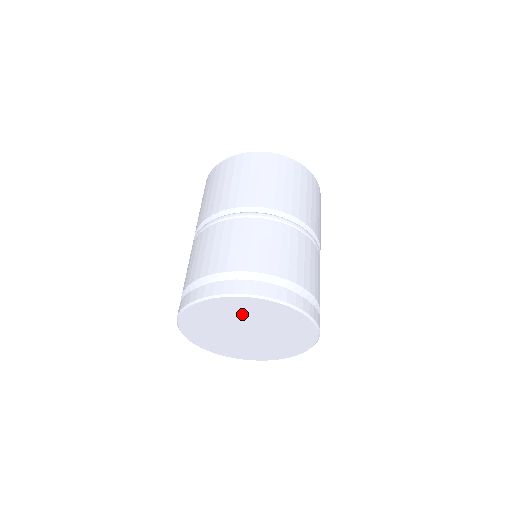
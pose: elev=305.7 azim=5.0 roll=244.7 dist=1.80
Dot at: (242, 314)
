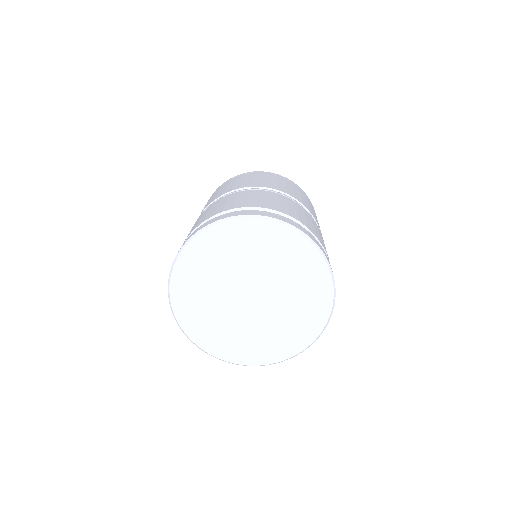
Dot at: (273, 260)
